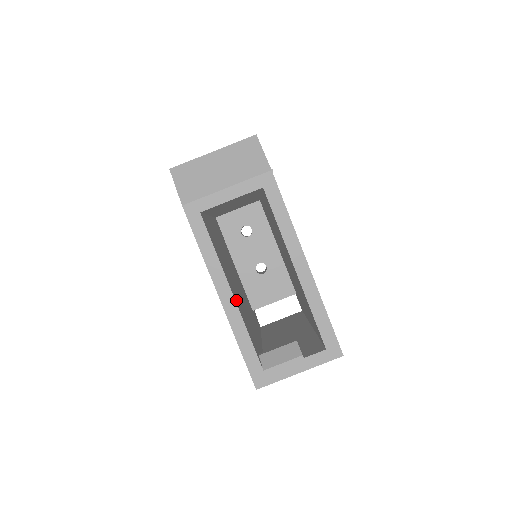
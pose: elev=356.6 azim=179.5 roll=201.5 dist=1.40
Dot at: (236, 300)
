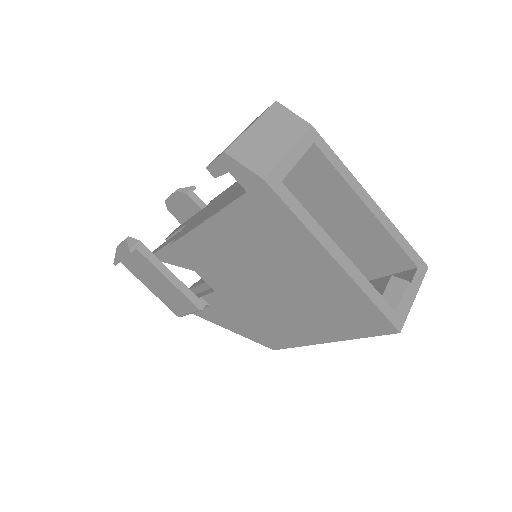
Dot at: occluded
